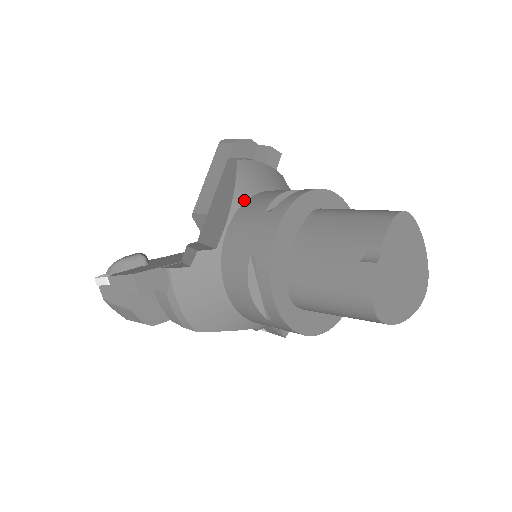
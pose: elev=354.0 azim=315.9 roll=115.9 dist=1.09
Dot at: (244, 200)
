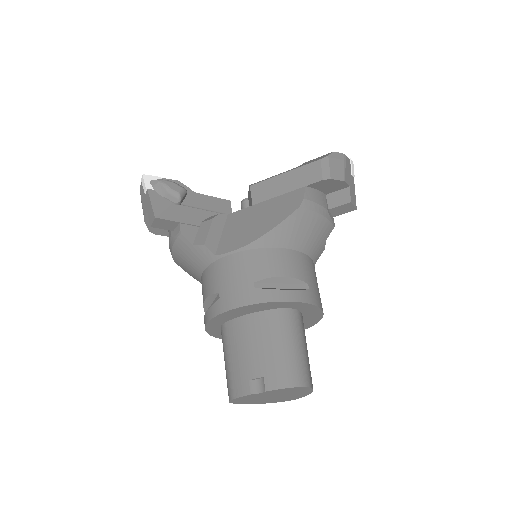
Dot at: (264, 246)
